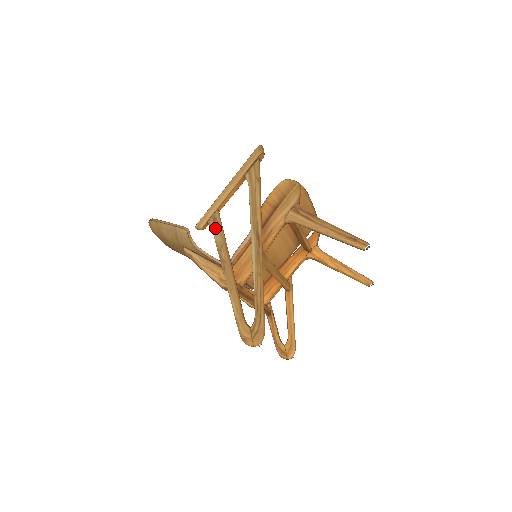
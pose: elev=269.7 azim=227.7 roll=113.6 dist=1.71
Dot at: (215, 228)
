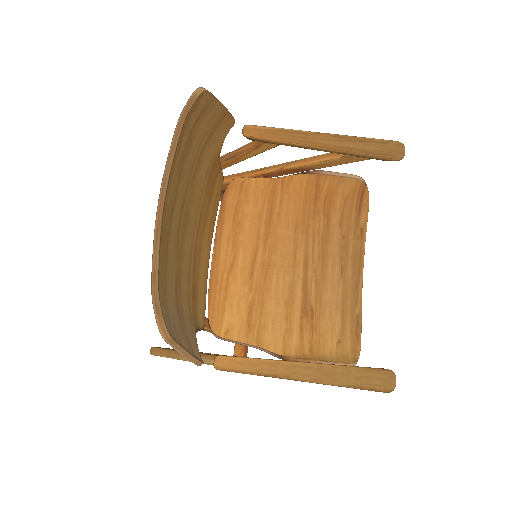
Dot at: occluded
